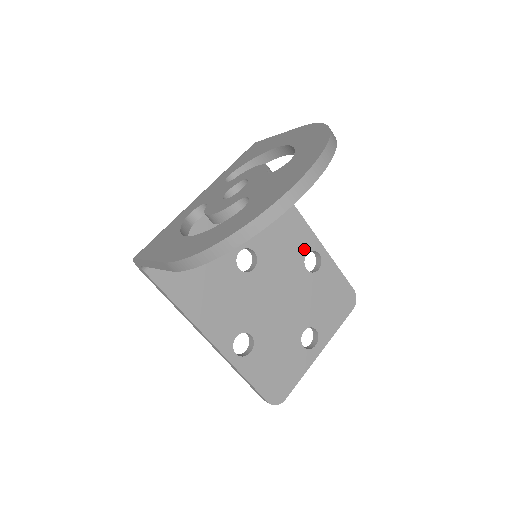
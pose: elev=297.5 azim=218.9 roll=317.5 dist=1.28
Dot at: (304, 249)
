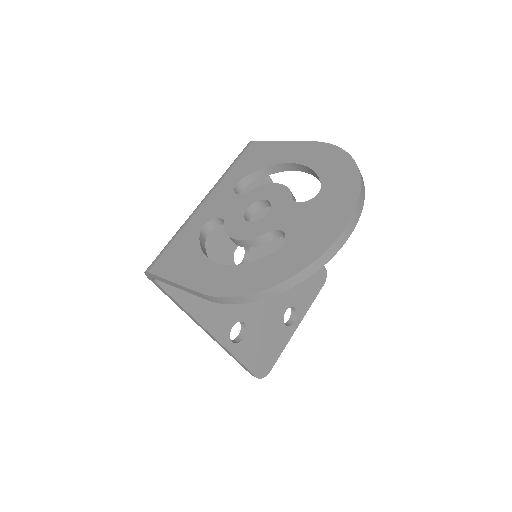
Dot at: occluded
